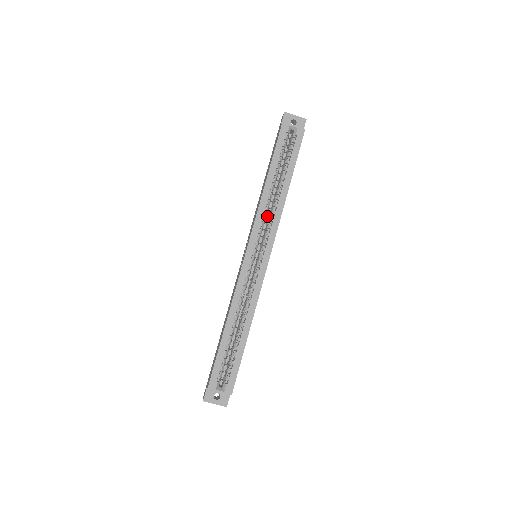
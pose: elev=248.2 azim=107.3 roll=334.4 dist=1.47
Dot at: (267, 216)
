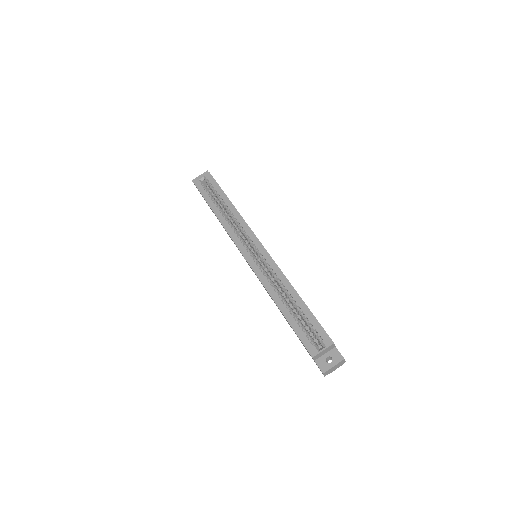
Dot at: (240, 233)
